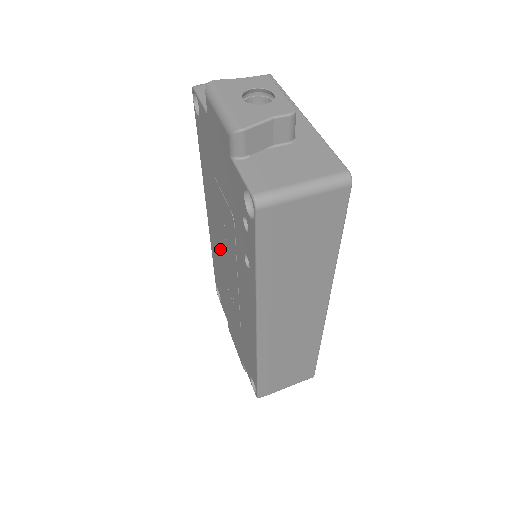
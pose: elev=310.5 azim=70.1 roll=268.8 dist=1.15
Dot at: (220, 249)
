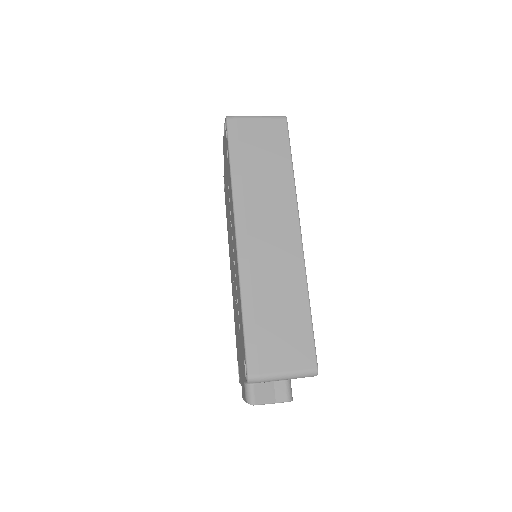
Dot at: (232, 270)
